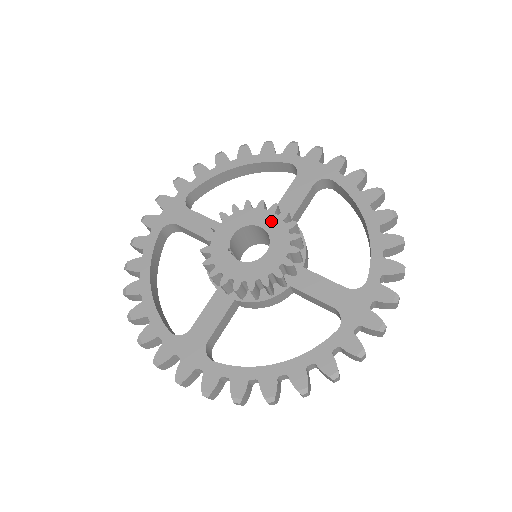
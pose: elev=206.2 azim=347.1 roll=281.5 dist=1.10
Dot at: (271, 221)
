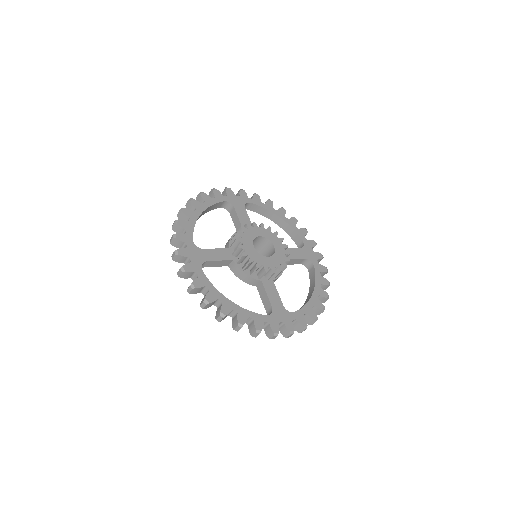
Dot at: (261, 231)
